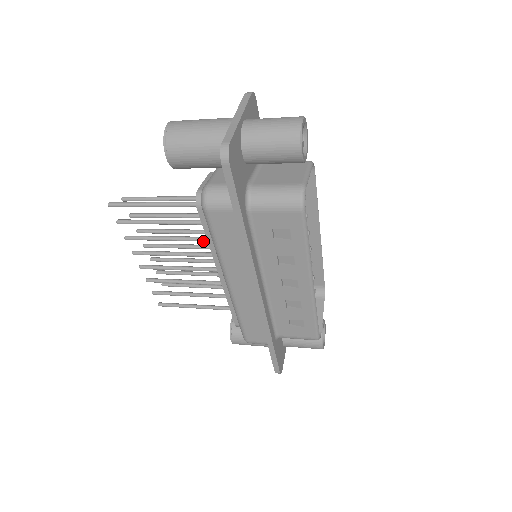
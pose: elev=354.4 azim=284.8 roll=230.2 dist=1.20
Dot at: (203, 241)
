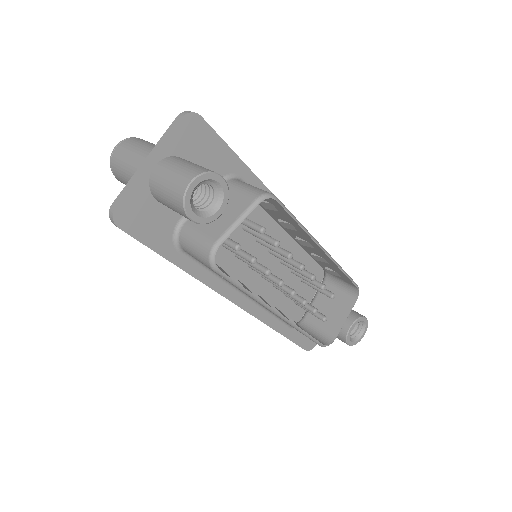
Dot at: occluded
